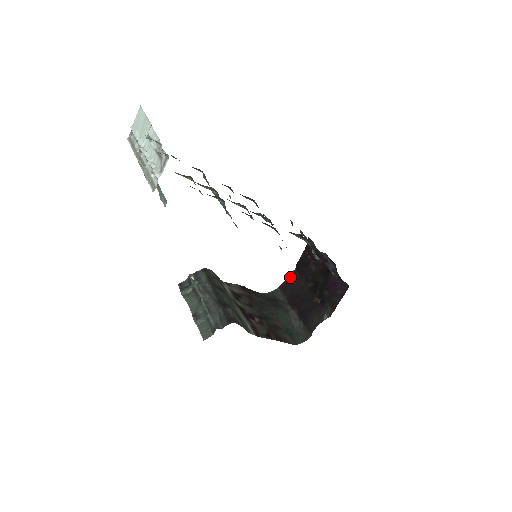
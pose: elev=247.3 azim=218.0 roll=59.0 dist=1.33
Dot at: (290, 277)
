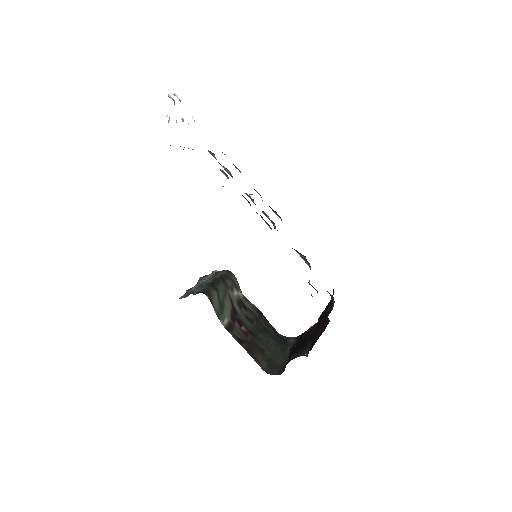
Dot at: (310, 328)
